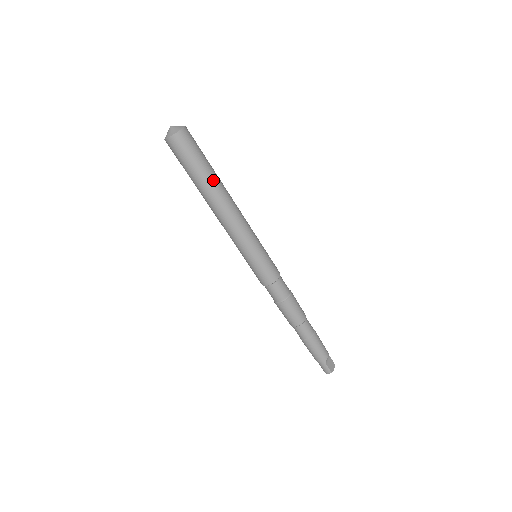
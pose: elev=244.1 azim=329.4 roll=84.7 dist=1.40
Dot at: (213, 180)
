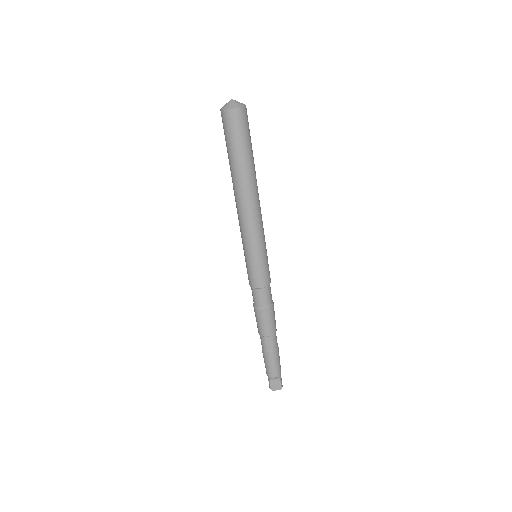
Dot at: (239, 170)
